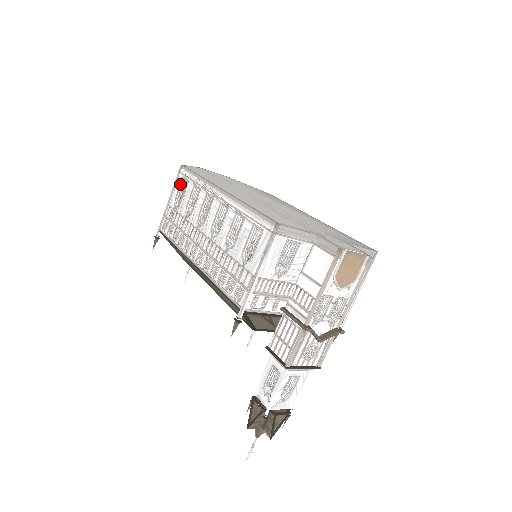
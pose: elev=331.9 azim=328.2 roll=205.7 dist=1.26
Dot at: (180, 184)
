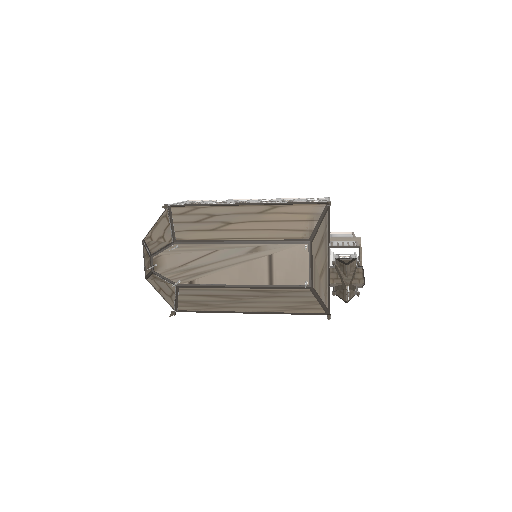
Dot at: (193, 201)
